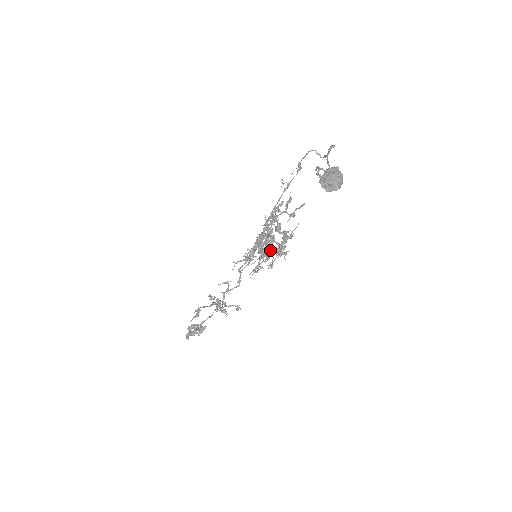
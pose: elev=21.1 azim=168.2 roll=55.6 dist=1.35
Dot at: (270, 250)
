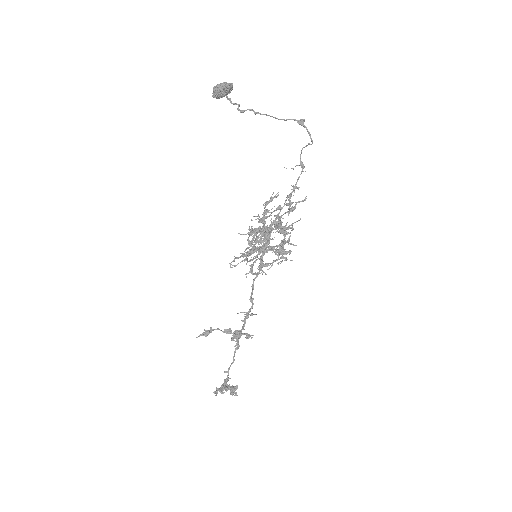
Dot at: (267, 246)
